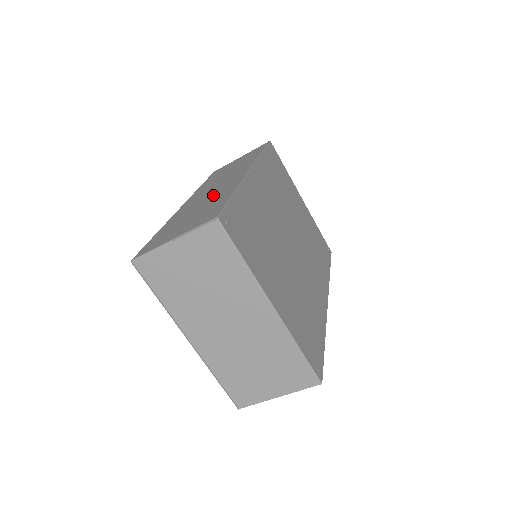
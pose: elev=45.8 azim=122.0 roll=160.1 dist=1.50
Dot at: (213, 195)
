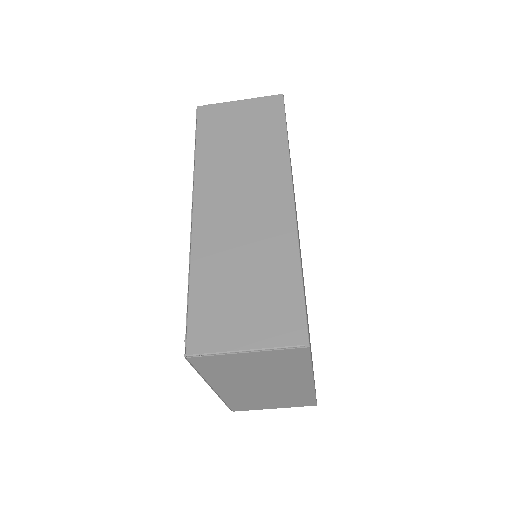
Dot at: (255, 237)
